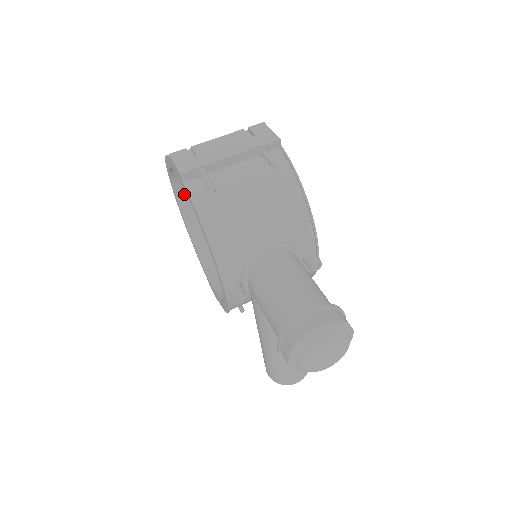
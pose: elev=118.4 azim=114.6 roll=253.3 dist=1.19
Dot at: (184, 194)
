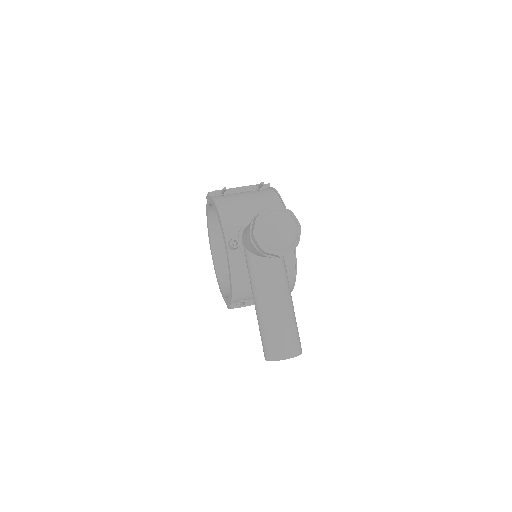
Dot at: (218, 254)
